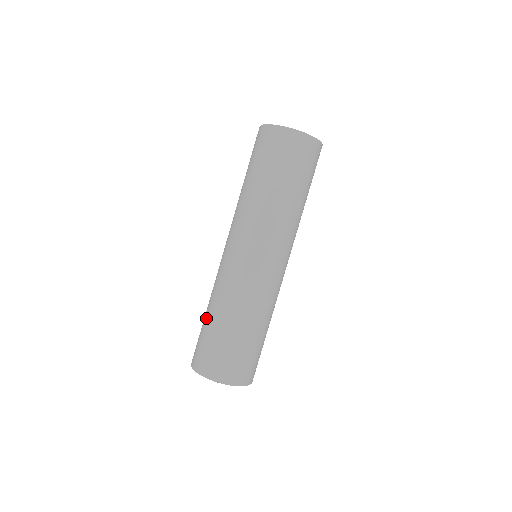
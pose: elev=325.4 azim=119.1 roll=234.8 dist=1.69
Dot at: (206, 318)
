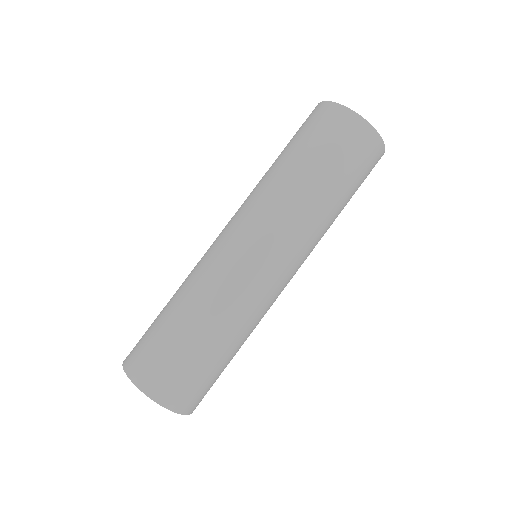
Dot at: occluded
